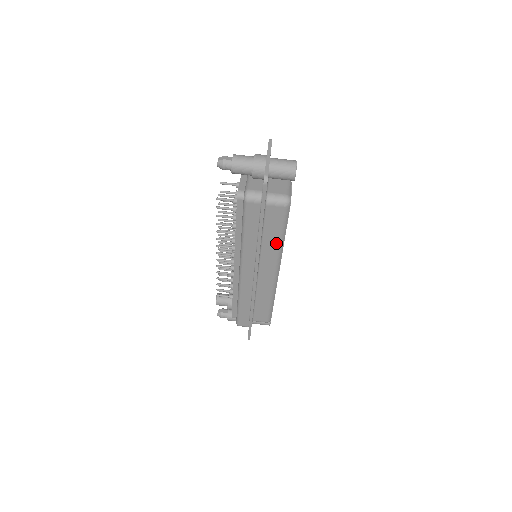
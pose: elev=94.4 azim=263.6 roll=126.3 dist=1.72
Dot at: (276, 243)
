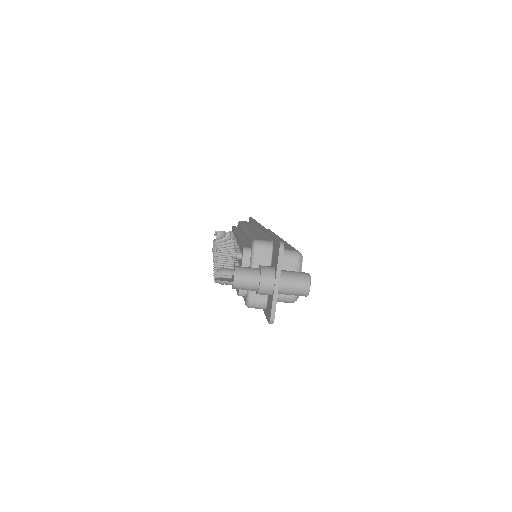
Dot at: occluded
